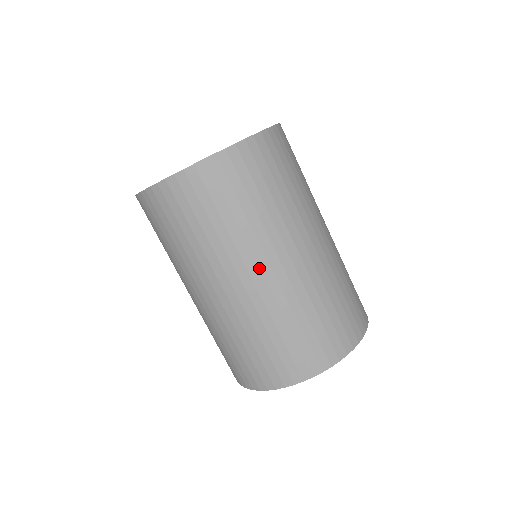
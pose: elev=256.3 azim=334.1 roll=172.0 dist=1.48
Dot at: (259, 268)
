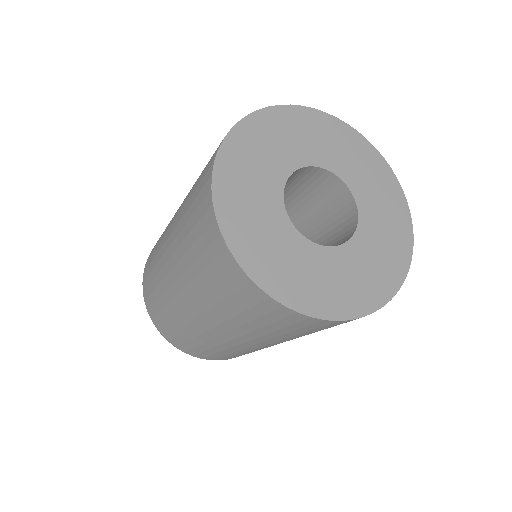
Dot at: occluded
